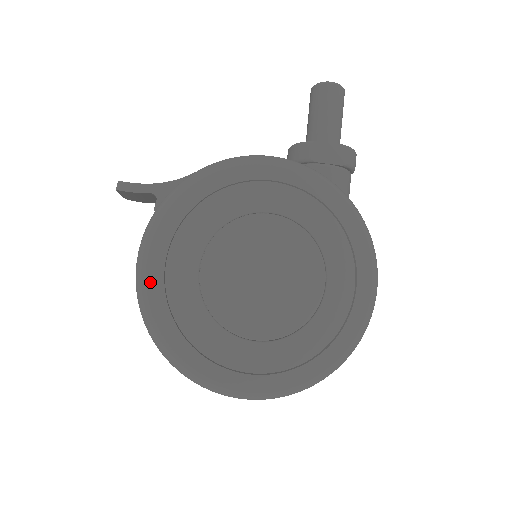
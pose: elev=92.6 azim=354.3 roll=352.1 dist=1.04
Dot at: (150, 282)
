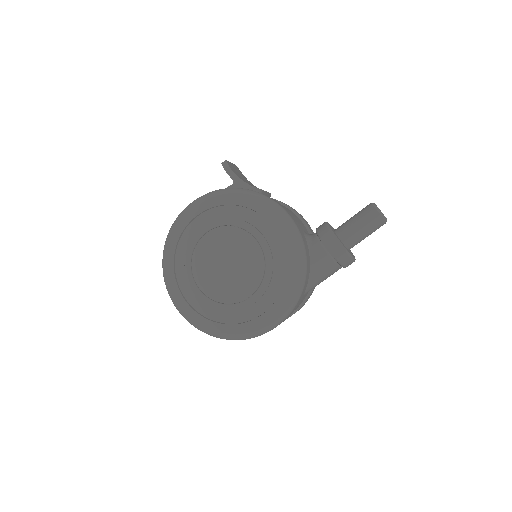
Dot at: (184, 217)
